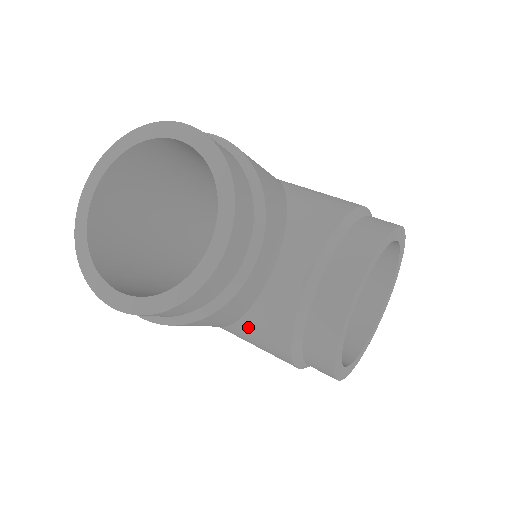
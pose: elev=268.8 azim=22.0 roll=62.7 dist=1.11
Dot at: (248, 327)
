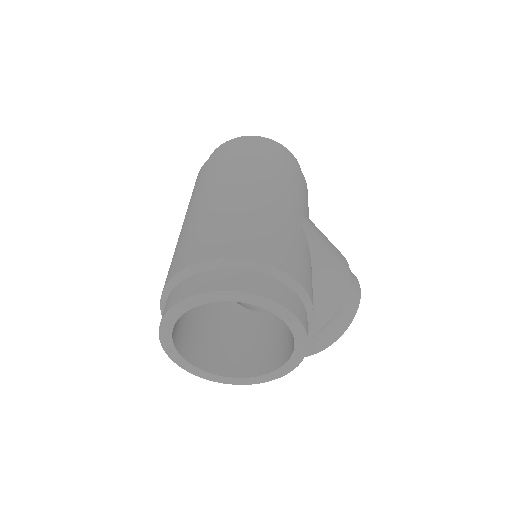
Dot at: occluded
